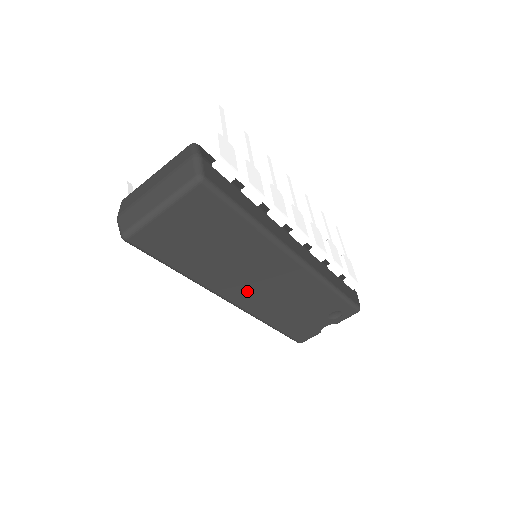
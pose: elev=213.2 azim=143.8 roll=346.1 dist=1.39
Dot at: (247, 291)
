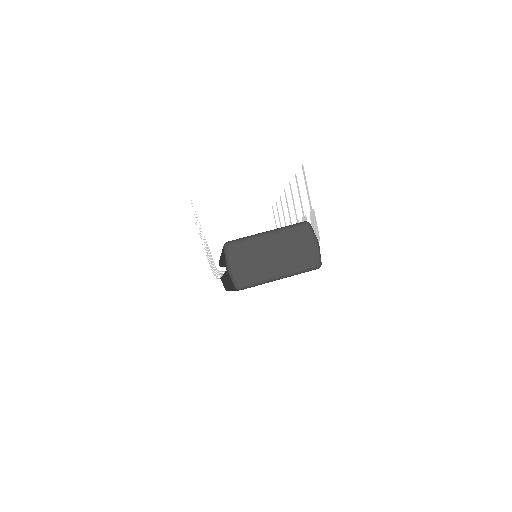
Dot at: occluded
